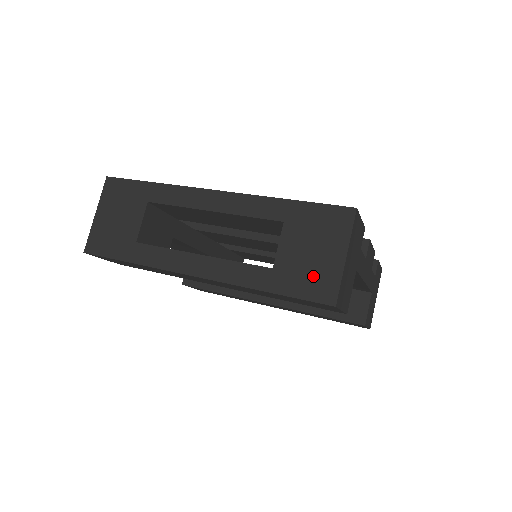
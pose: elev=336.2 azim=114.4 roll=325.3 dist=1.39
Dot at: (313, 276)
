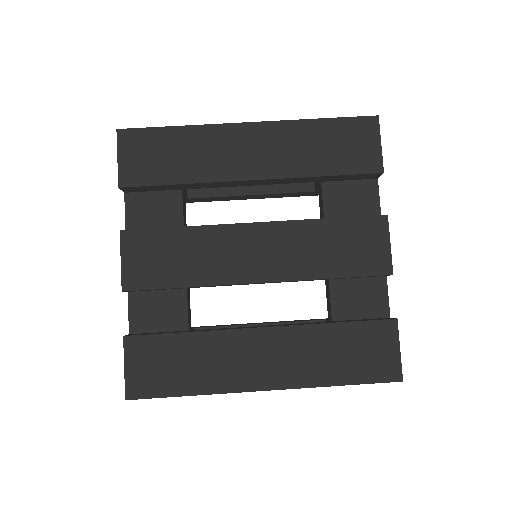
Dot at: occluded
